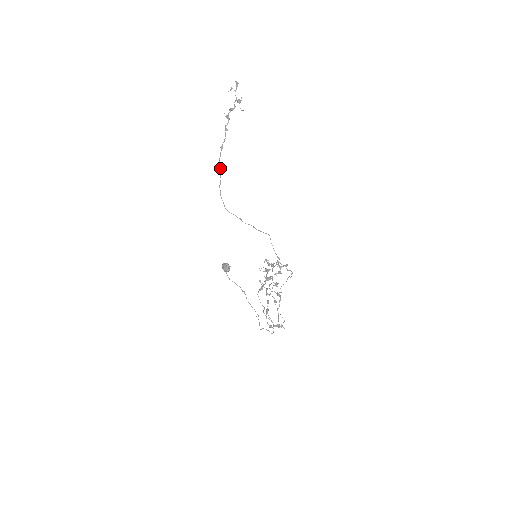
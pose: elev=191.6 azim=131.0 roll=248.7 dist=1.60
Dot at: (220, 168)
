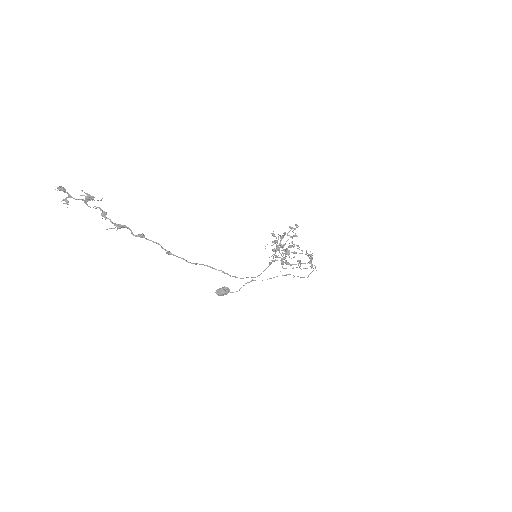
Dot at: occluded
